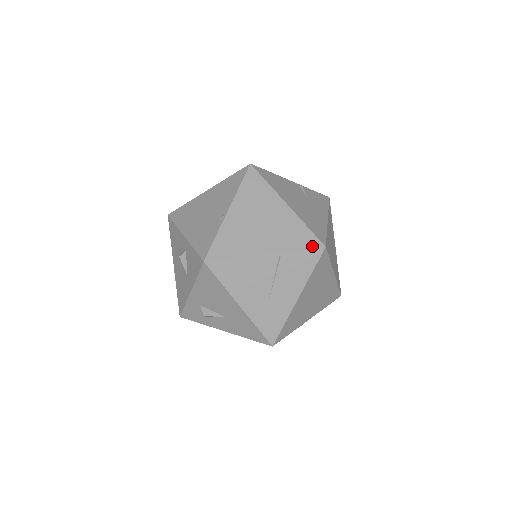
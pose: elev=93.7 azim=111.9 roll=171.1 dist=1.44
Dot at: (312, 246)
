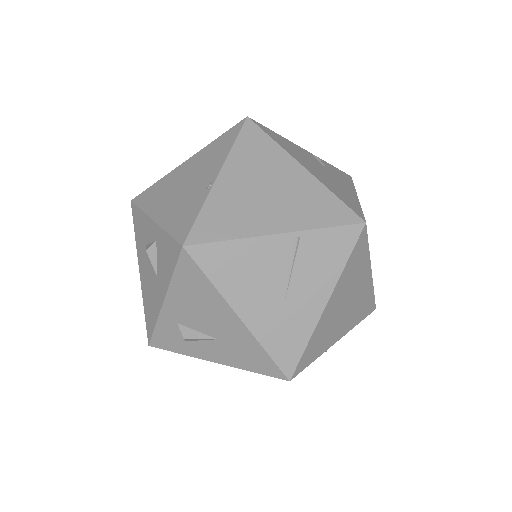
Dot at: (346, 221)
